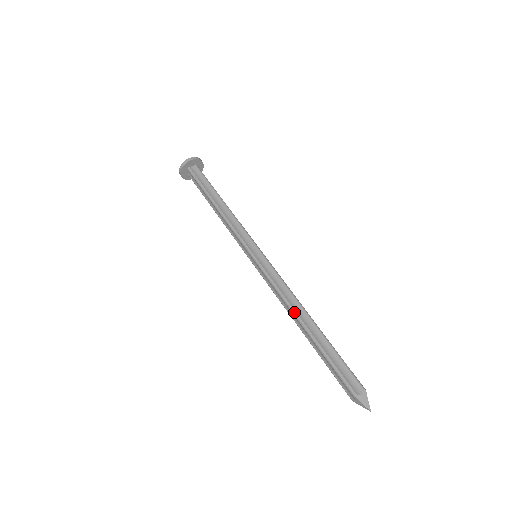
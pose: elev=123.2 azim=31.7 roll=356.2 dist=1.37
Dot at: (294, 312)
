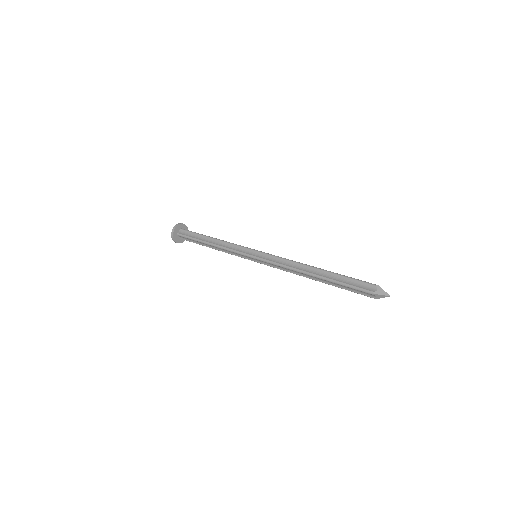
Dot at: (302, 271)
